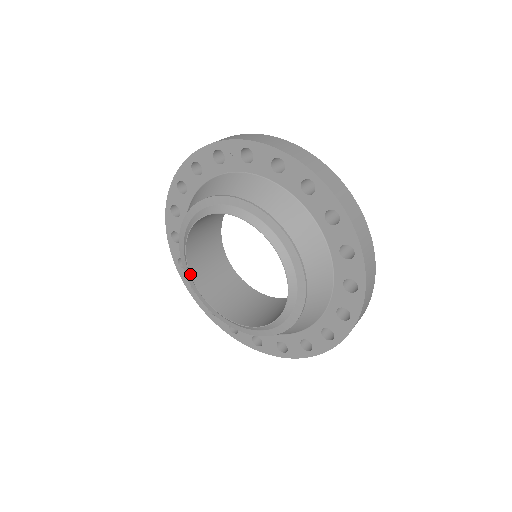
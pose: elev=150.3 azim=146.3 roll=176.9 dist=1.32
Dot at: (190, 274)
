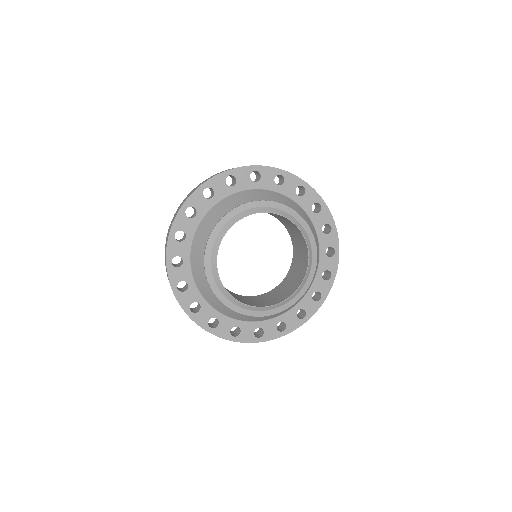
Dot at: (227, 291)
